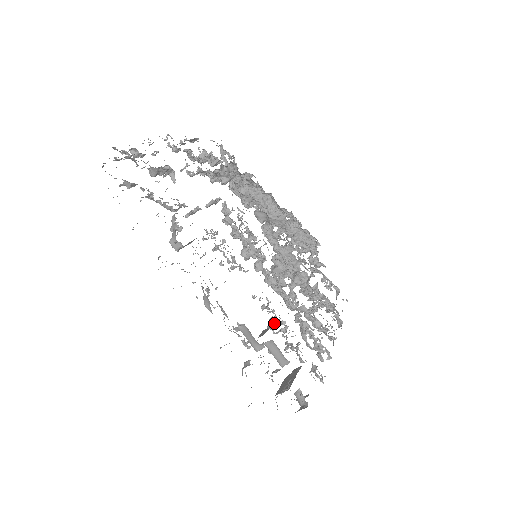
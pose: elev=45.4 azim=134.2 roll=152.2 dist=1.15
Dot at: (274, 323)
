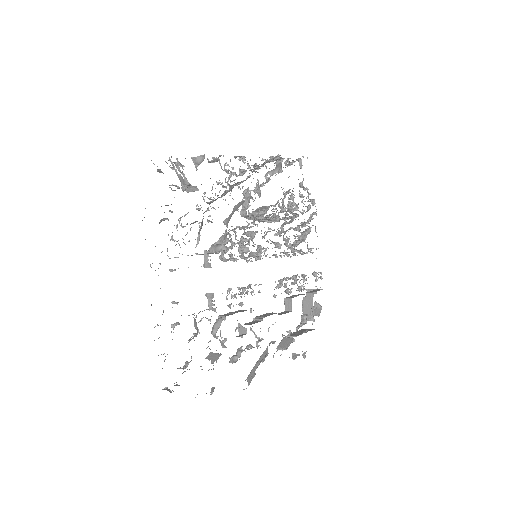
Dot at: occluded
